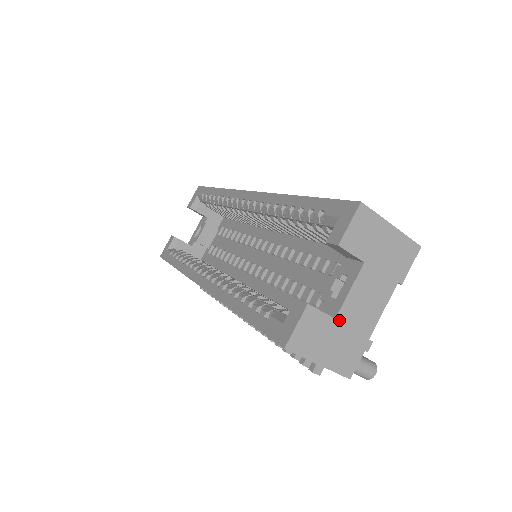
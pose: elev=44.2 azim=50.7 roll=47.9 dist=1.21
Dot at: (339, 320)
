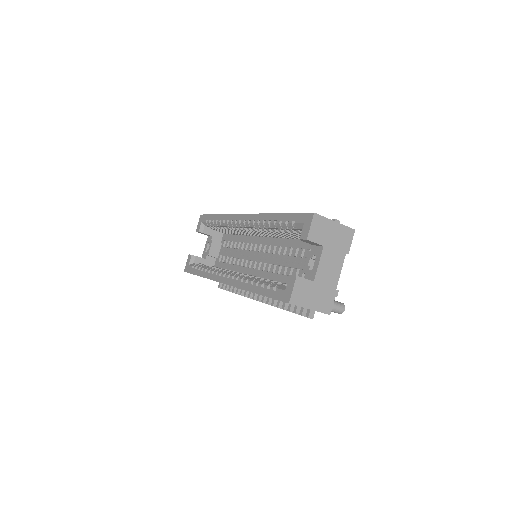
Dot at: (316, 282)
